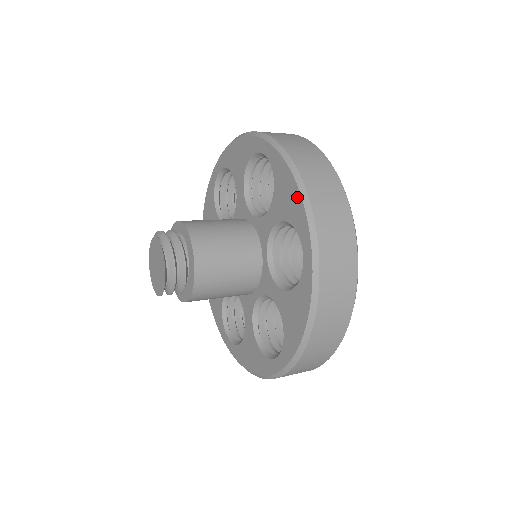
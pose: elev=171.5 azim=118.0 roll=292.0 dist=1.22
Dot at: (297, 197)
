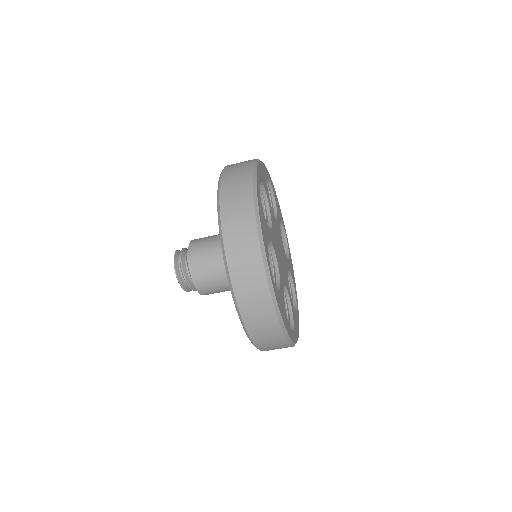
Dot at: occluded
